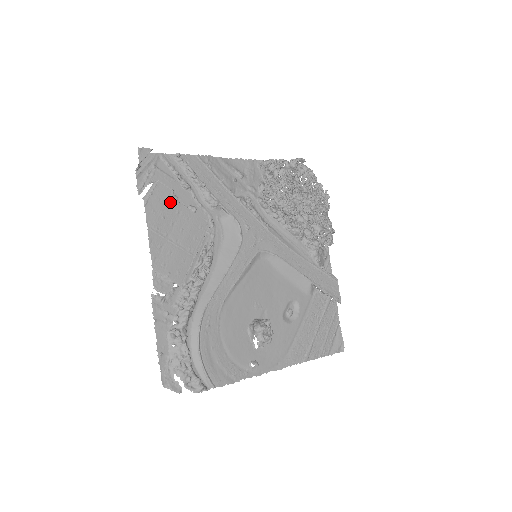
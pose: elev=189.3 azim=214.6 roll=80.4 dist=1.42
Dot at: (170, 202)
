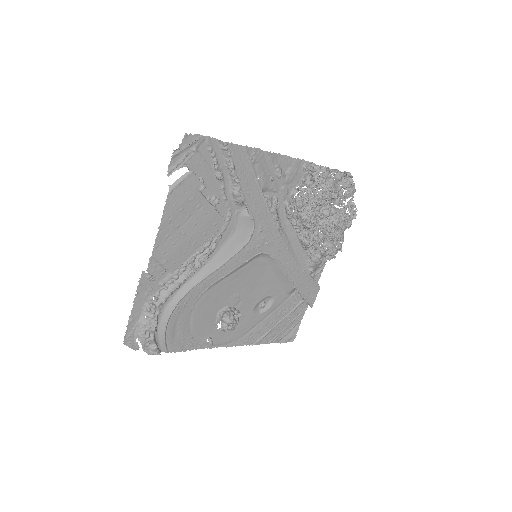
Dot at: (195, 195)
